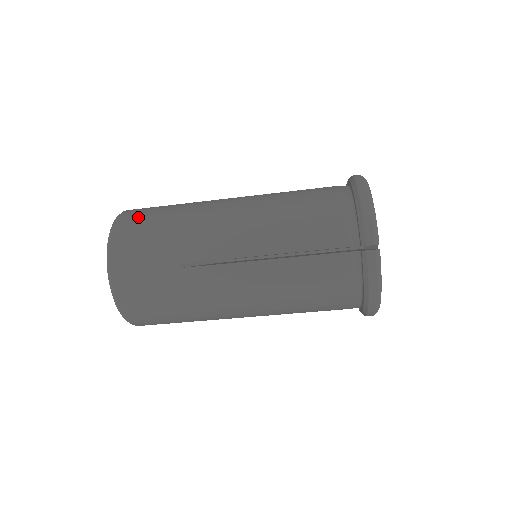
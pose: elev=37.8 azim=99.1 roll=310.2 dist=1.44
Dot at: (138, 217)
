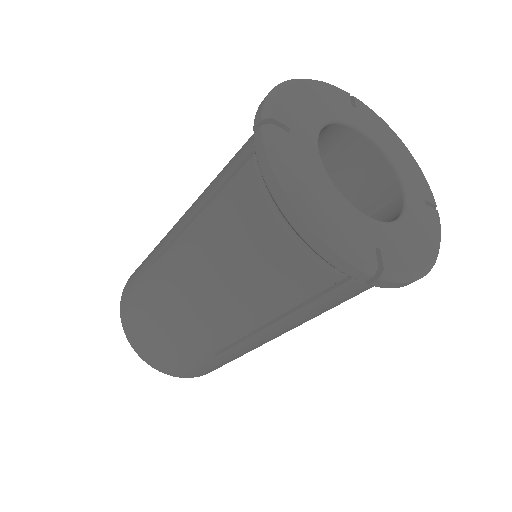
Dot at: (136, 331)
